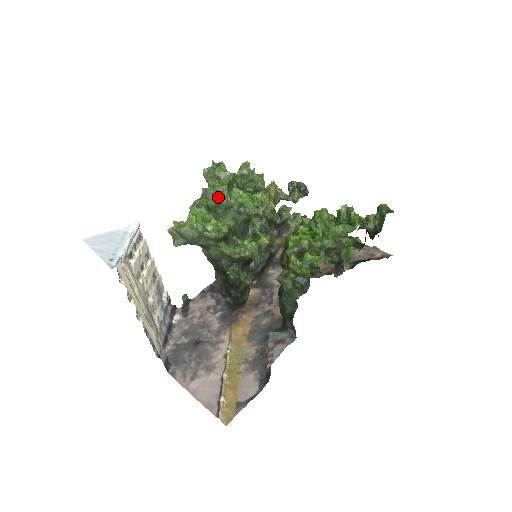
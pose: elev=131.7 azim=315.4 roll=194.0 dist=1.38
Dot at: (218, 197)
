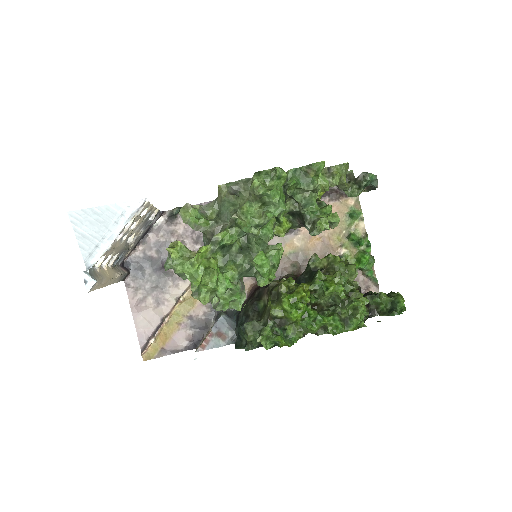
Dot at: (244, 232)
